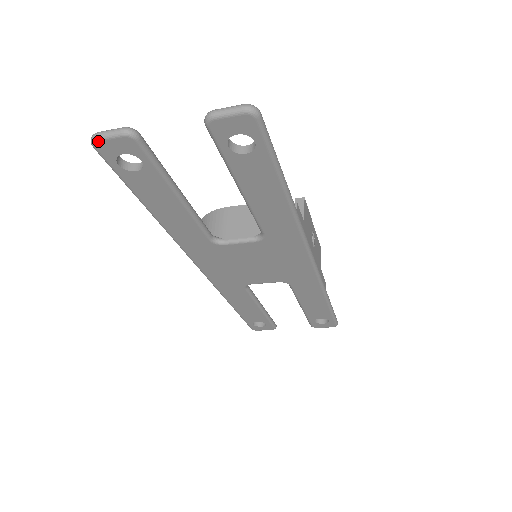
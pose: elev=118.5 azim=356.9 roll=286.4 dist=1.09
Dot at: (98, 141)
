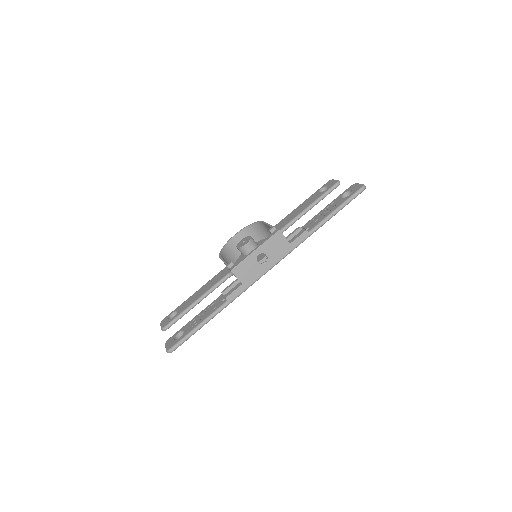
Dot at: occluded
